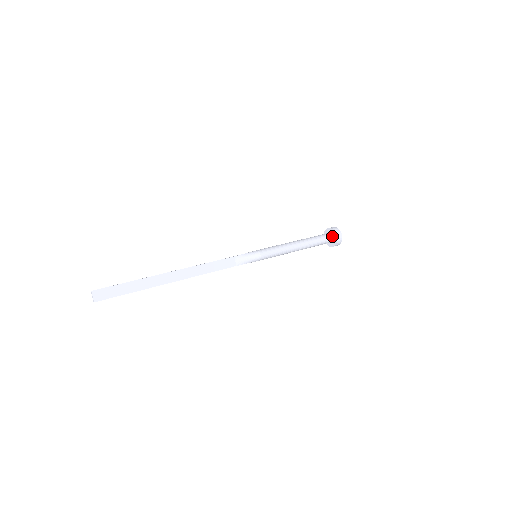
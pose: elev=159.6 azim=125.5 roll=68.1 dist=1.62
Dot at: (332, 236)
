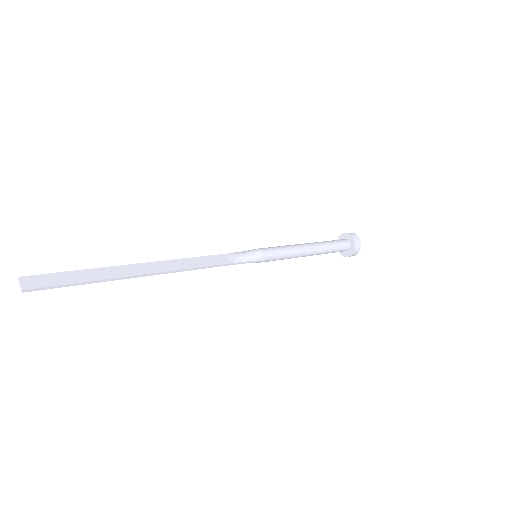
Dot at: (346, 240)
